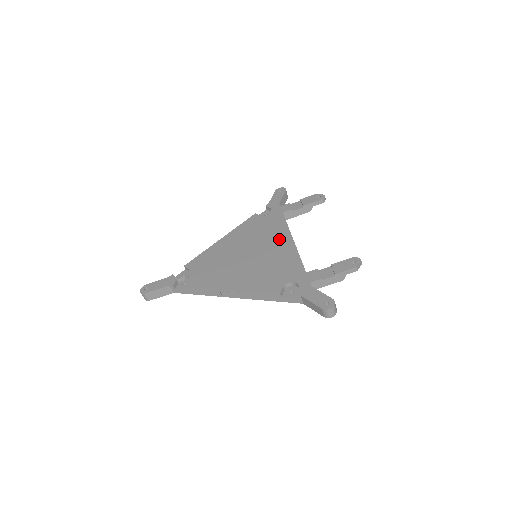
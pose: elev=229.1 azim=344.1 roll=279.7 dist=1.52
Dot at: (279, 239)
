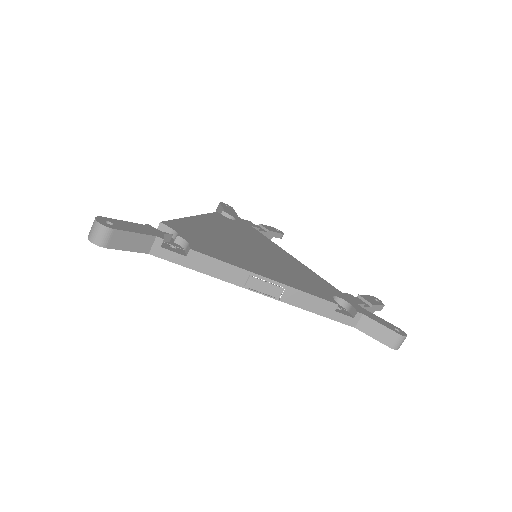
Dot at: (276, 249)
